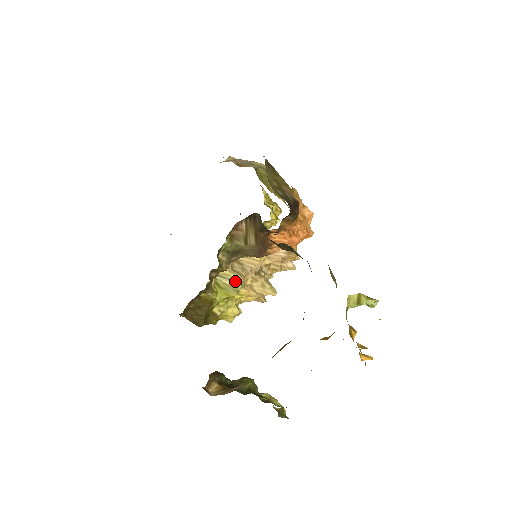
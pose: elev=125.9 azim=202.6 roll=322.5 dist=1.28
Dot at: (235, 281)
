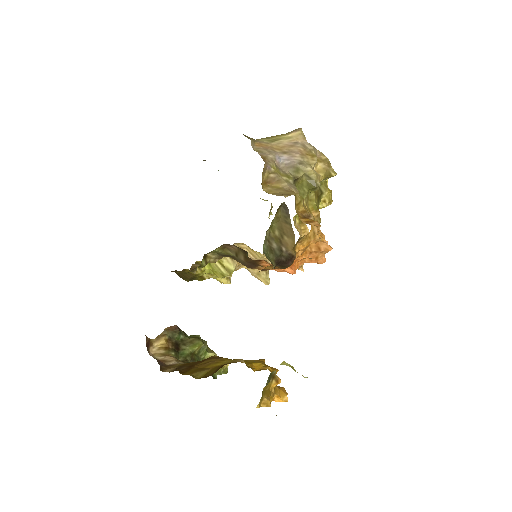
Dot at: (225, 268)
